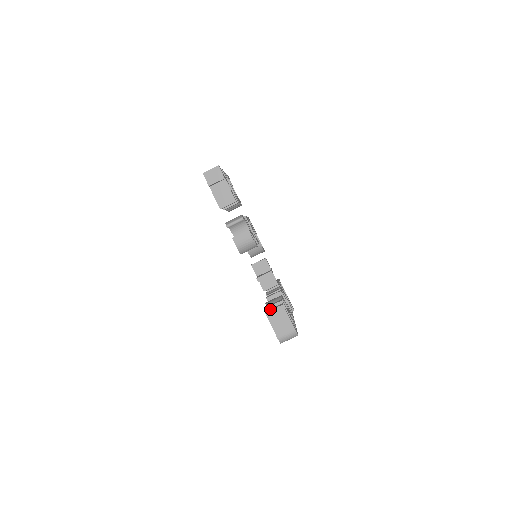
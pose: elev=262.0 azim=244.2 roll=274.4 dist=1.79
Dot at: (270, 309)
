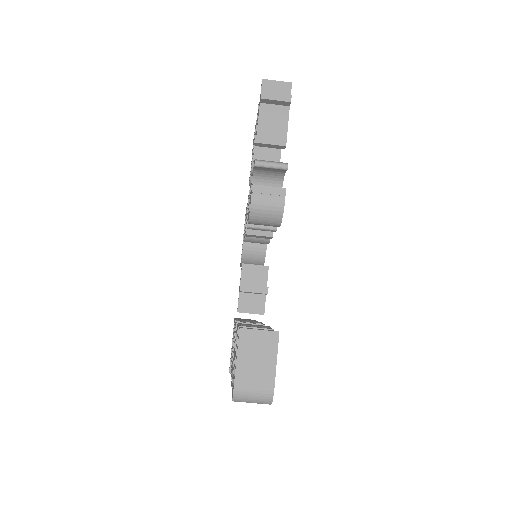
Dot at: occluded
